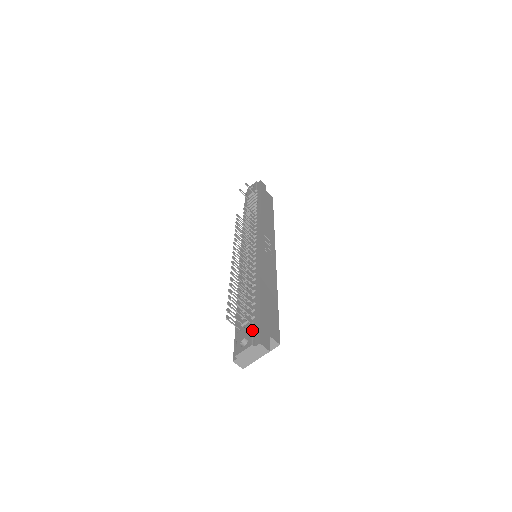
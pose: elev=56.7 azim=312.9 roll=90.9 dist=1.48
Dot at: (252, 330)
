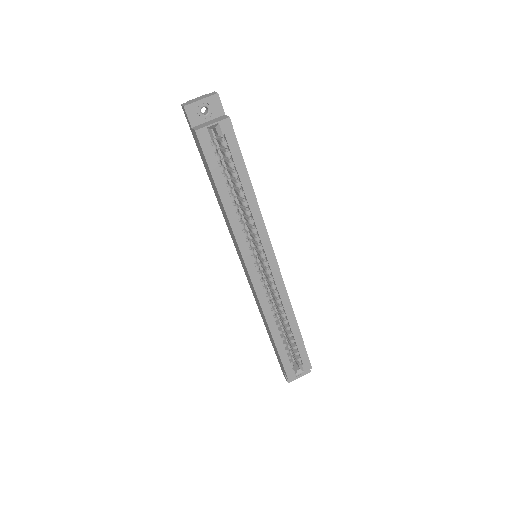
Dot at: occluded
